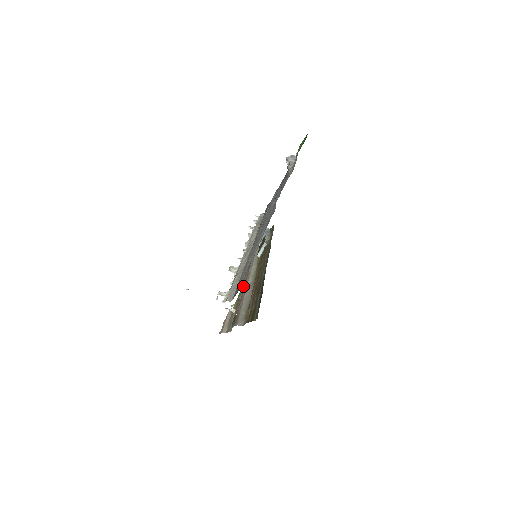
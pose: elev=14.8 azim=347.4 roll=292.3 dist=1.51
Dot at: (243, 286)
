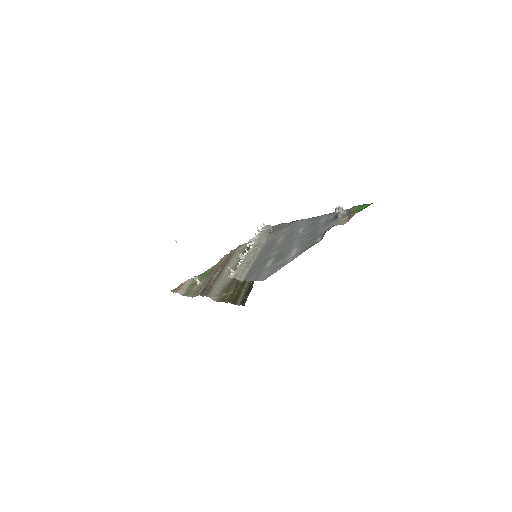
Dot at: (219, 269)
